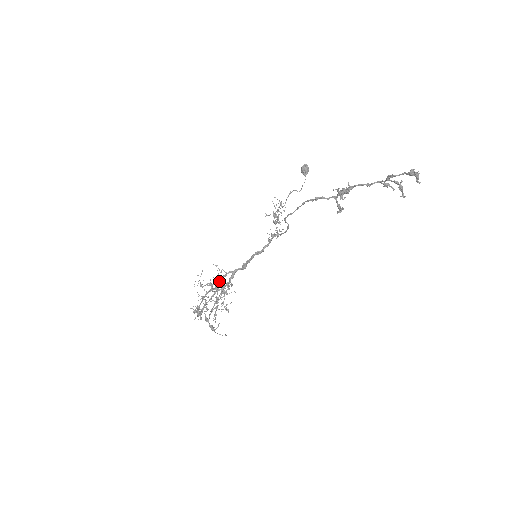
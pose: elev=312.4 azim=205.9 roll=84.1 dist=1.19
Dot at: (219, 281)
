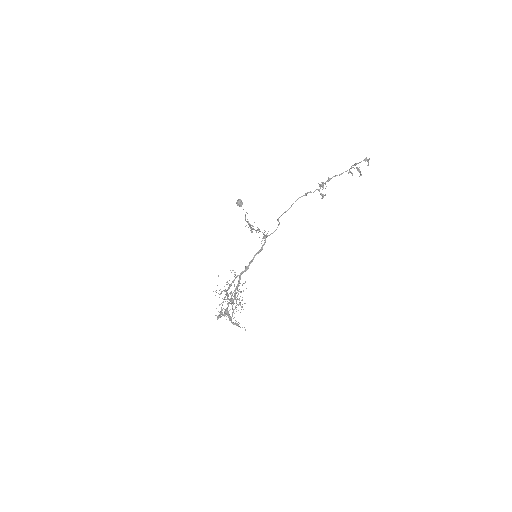
Dot at: occluded
